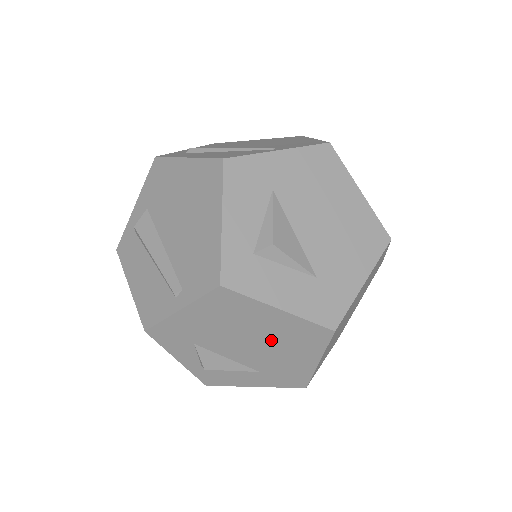
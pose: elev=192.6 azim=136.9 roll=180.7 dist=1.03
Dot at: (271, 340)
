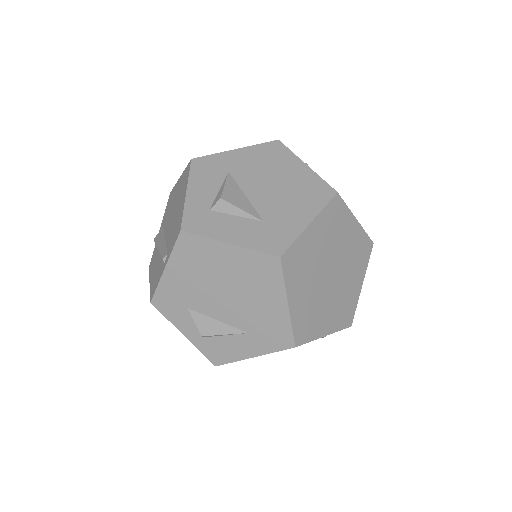
Dot at: (239, 285)
